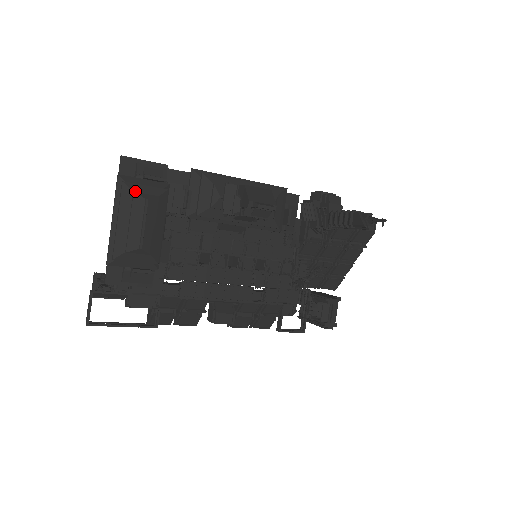
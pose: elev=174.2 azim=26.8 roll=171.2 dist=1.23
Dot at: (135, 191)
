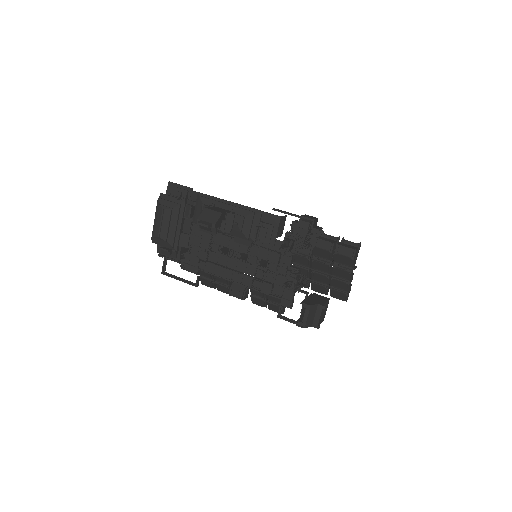
Dot at: (162, 204)
